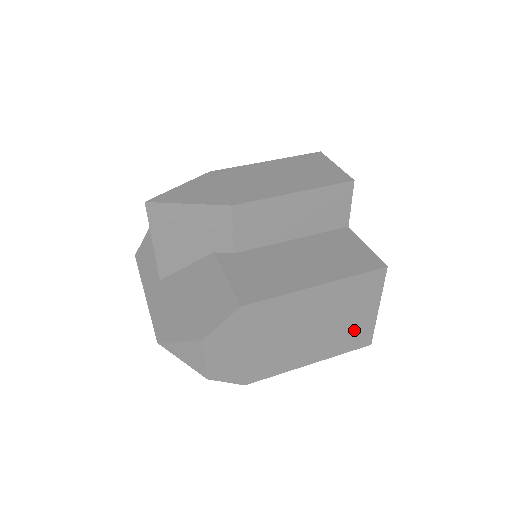
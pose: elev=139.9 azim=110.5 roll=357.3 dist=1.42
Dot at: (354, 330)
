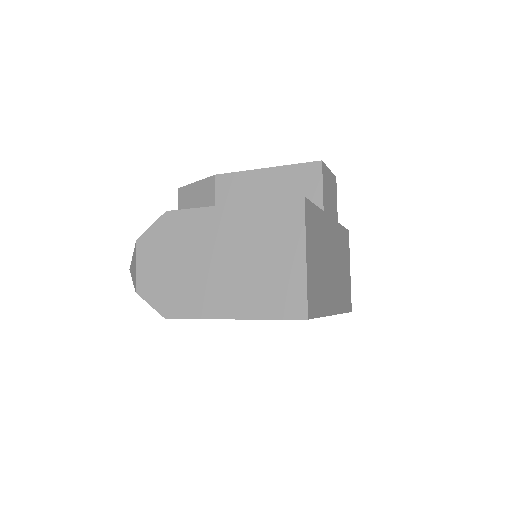
Dot at: (280, 283)
